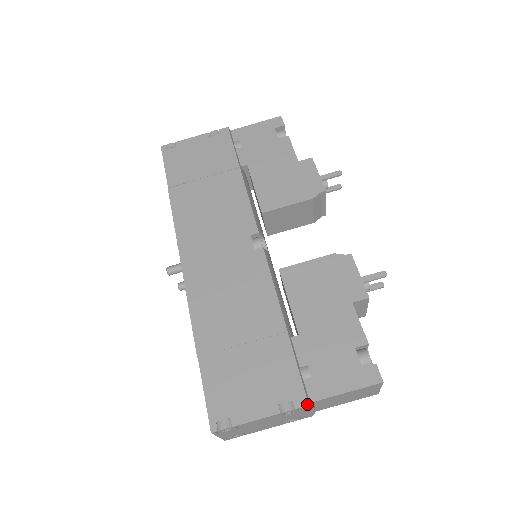
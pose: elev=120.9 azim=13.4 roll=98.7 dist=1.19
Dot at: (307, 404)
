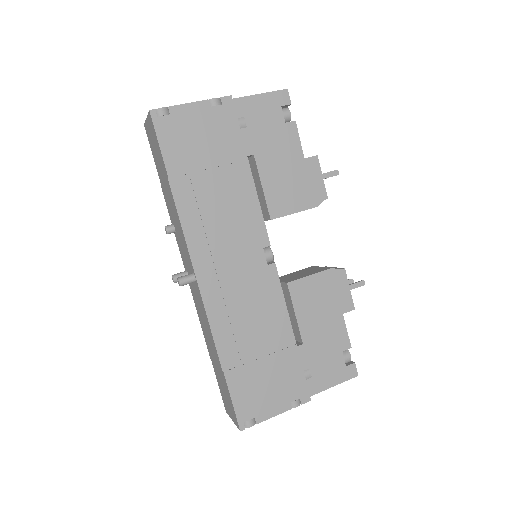
Dot at: (310, 400)
